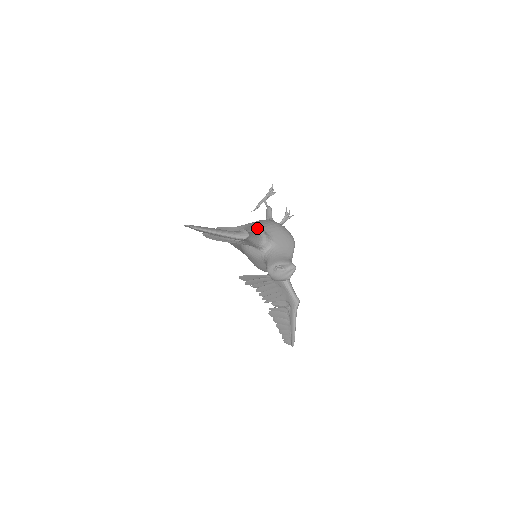
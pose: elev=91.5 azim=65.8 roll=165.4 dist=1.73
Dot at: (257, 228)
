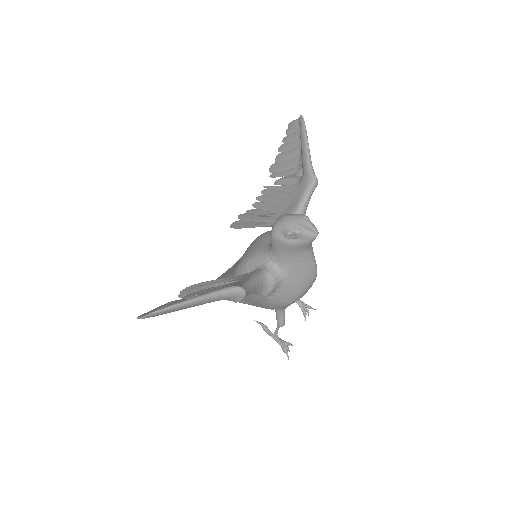
Dot at: occluded
